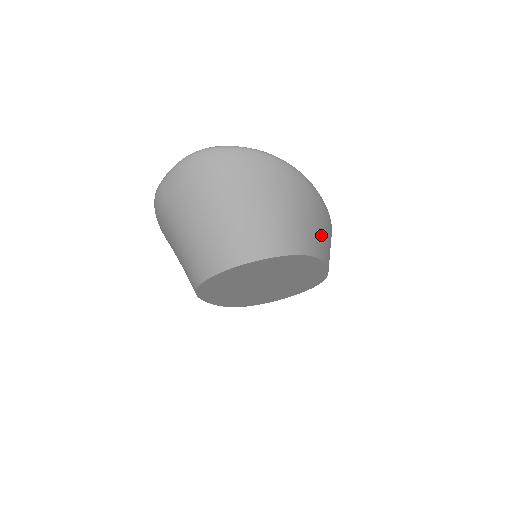
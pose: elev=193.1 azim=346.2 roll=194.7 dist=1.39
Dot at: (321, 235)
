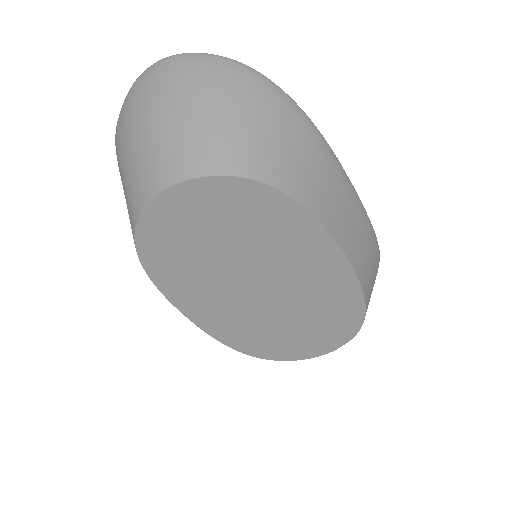
Dot at: (322, 188)
